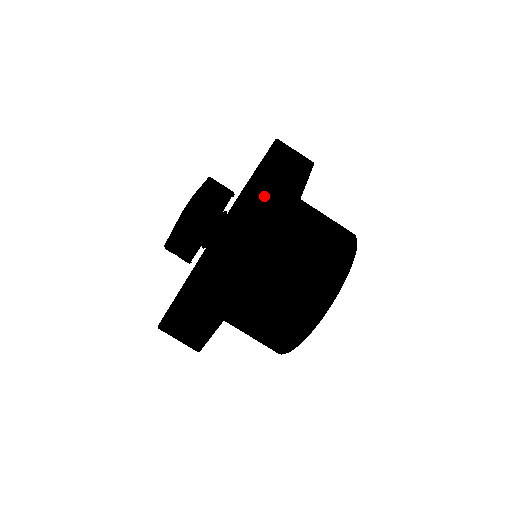
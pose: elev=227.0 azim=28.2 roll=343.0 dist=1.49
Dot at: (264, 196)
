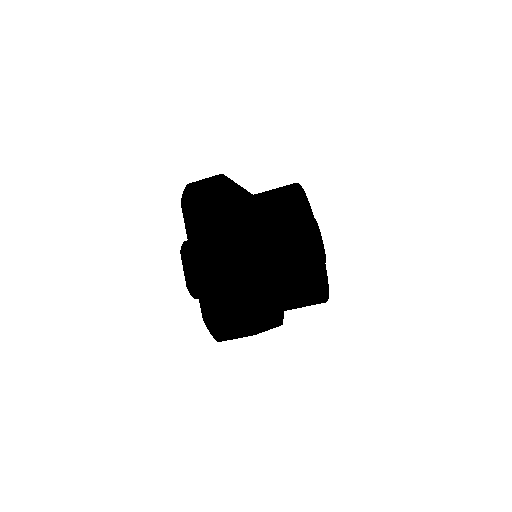
Dot at: occluded
